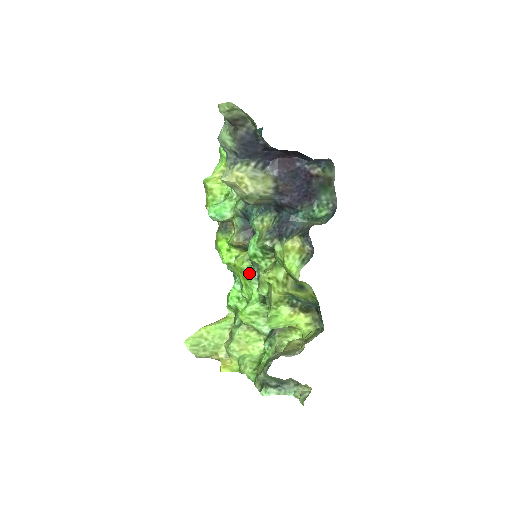
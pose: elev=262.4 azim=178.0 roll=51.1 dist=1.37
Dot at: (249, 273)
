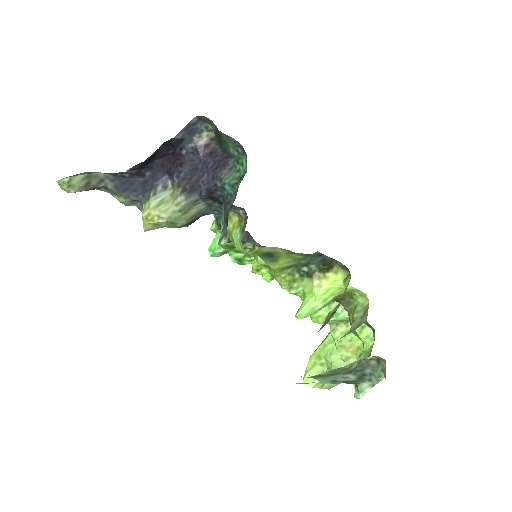
Dot at: occluded
